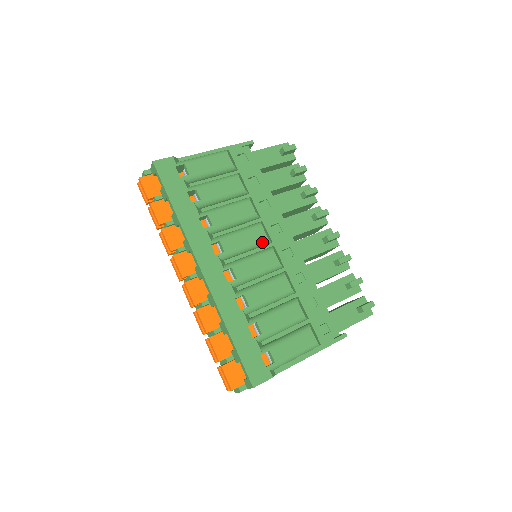
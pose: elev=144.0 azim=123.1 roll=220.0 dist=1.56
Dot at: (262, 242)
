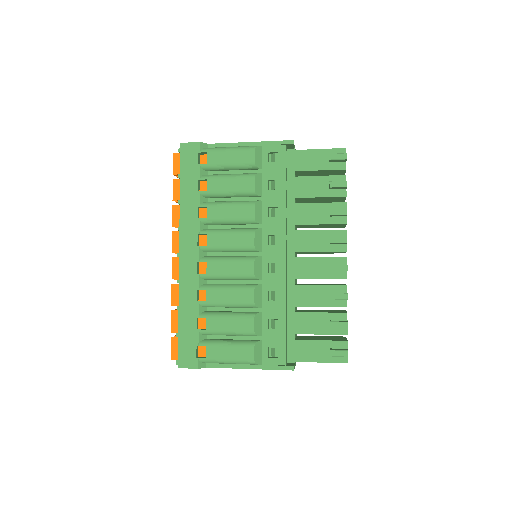
Dot at: (247, 249)
